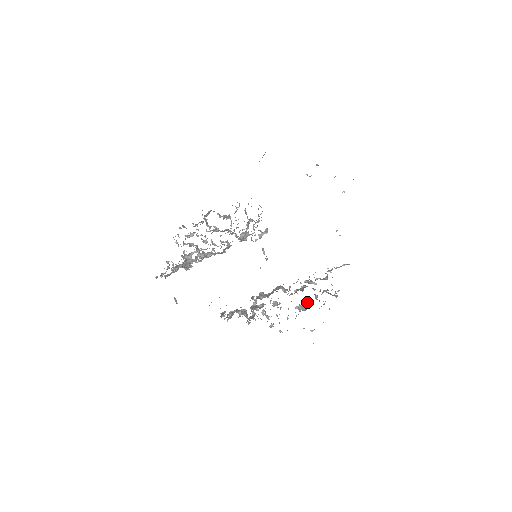
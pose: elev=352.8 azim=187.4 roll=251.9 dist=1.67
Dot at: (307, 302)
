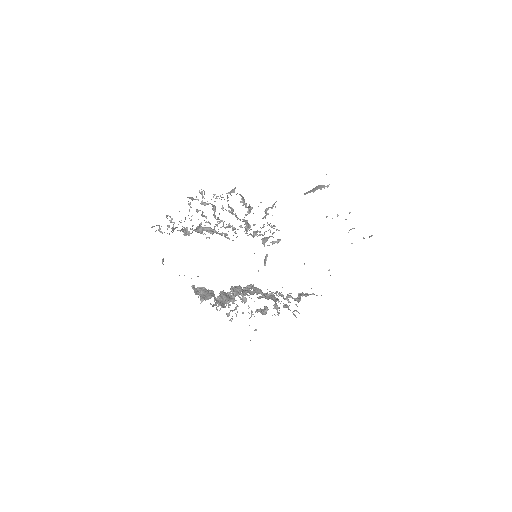
Dot at: (267, 307)
